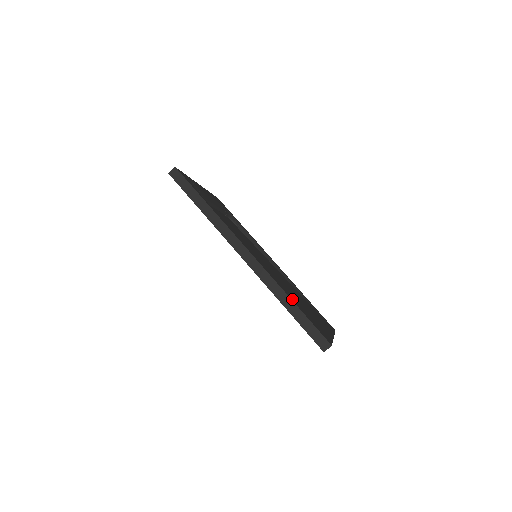
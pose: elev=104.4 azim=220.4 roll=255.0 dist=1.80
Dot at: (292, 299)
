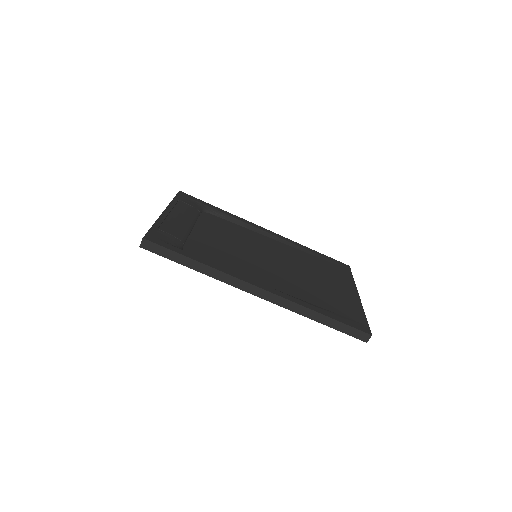
Dot at: (319, 309)
